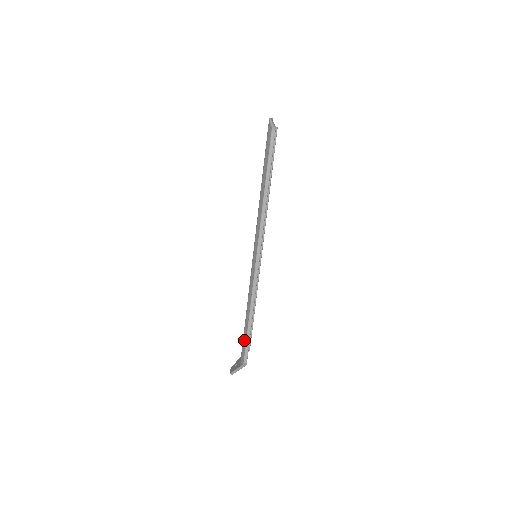
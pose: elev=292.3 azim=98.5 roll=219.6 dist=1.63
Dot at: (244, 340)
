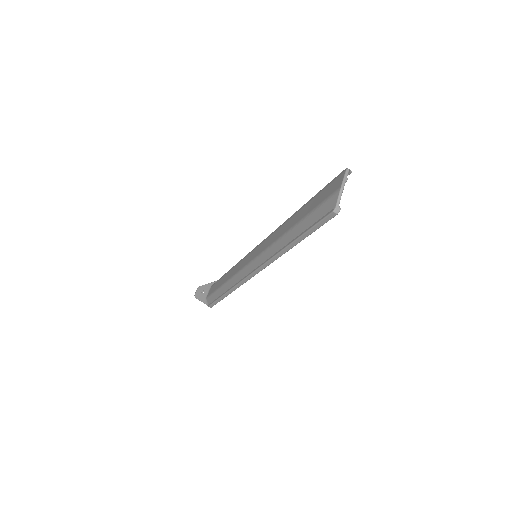
Dot at: (215, 295)
